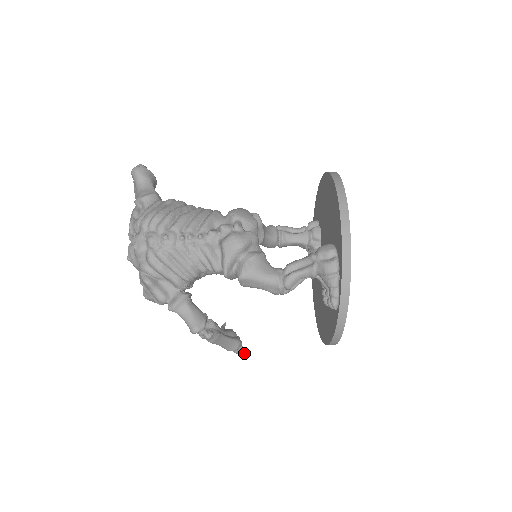
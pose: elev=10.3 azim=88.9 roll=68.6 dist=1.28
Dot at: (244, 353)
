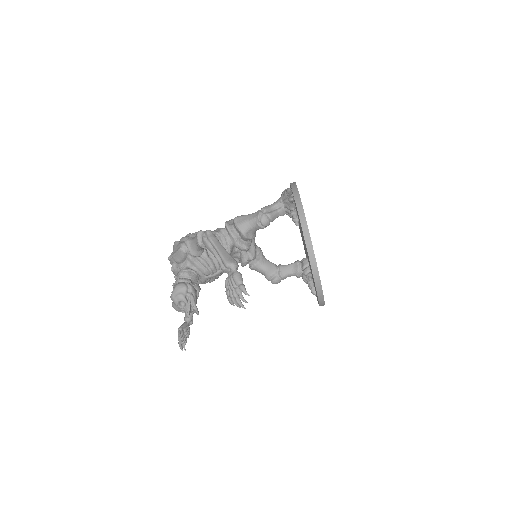
Dot at: (244, 285)
